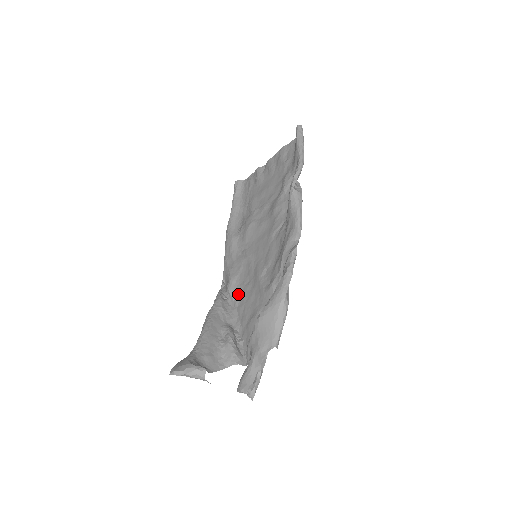
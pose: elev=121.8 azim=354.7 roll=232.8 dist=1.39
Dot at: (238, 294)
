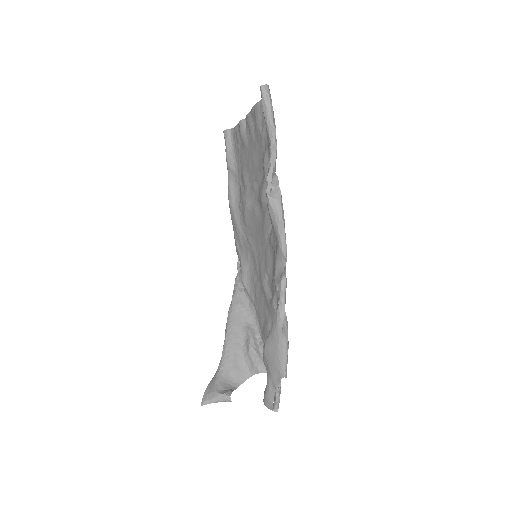
Dot at: (251, 289)
